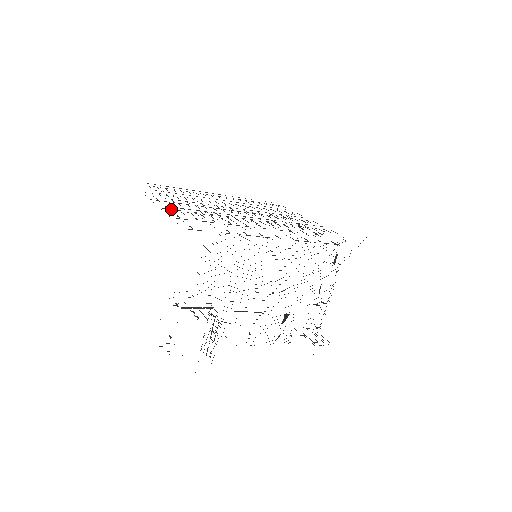
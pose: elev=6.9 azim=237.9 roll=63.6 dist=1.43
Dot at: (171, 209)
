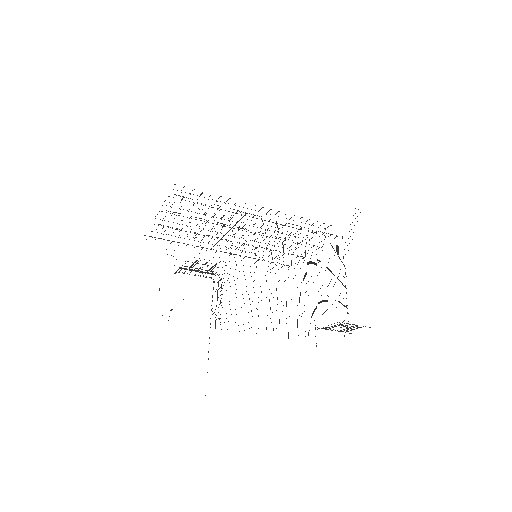
Dot at: (167, 226)
